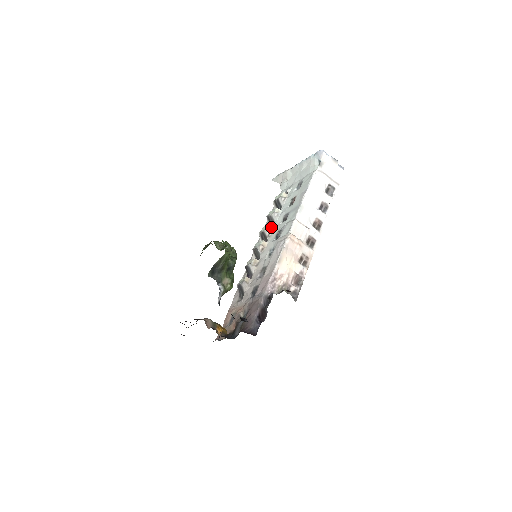
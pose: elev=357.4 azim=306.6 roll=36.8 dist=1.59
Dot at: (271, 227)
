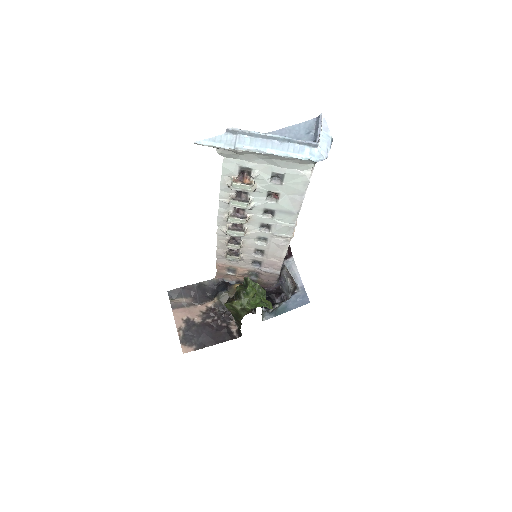
Dot at: (248, 218)
